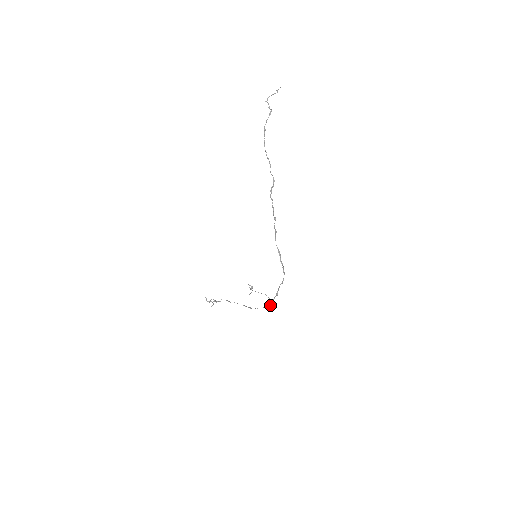
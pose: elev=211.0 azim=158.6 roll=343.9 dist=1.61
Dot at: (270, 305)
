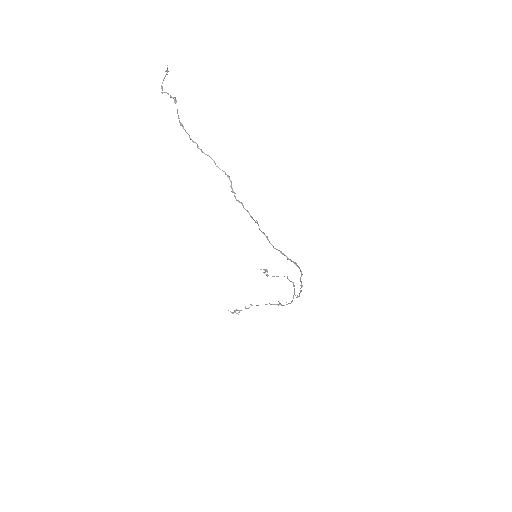
Dot at: (299, 295)
